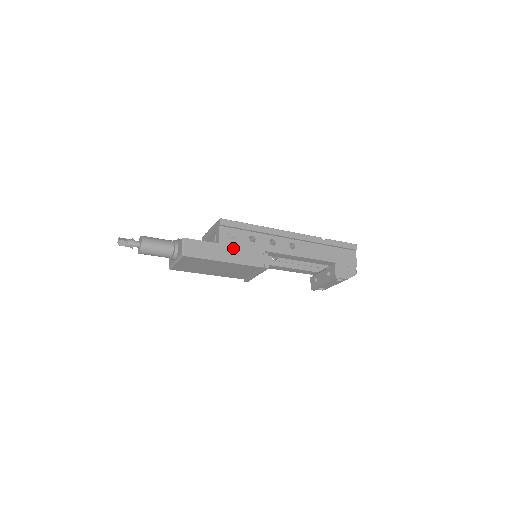
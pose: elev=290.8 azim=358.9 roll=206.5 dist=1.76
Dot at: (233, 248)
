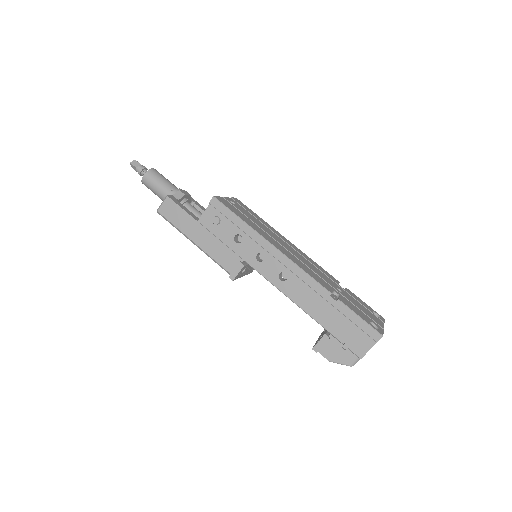
Dot at: (210, 235)
